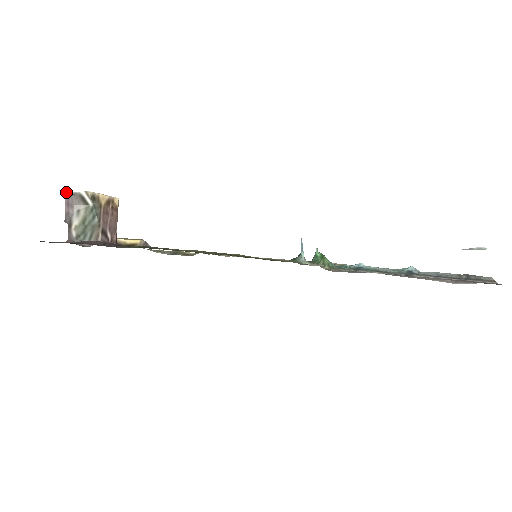
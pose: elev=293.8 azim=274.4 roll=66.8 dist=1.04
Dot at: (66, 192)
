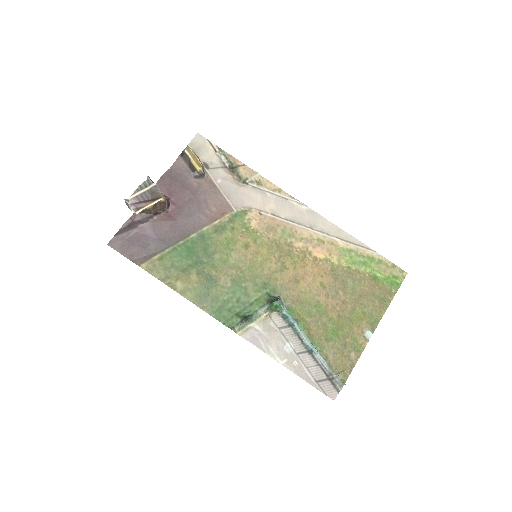
Dot at: (125, 201)
